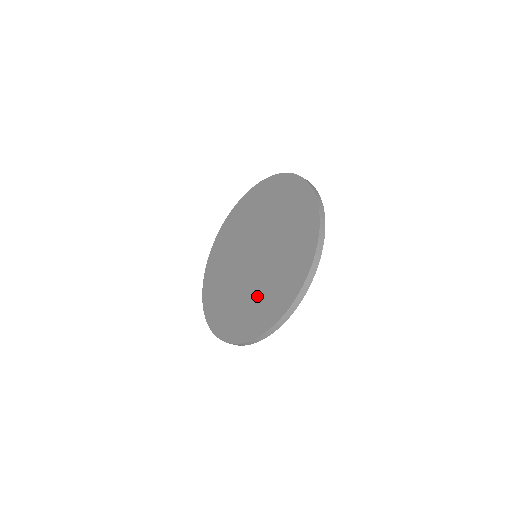
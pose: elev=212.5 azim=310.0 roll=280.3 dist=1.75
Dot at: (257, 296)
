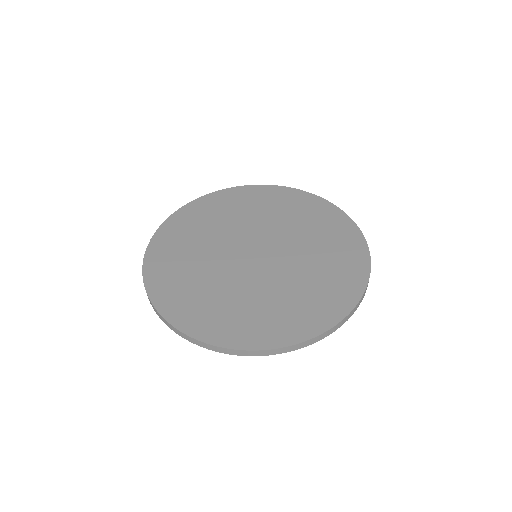
Dot at: (211, 289)
